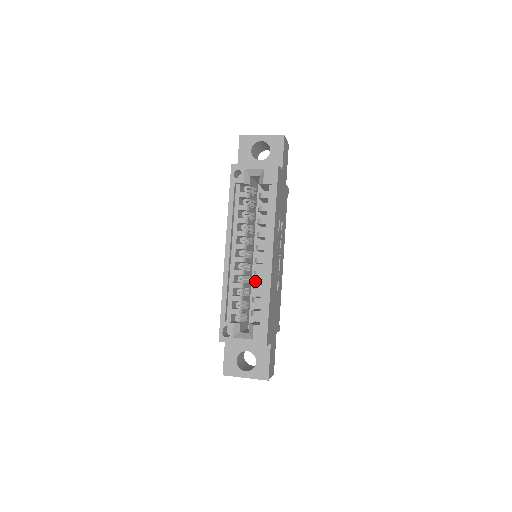
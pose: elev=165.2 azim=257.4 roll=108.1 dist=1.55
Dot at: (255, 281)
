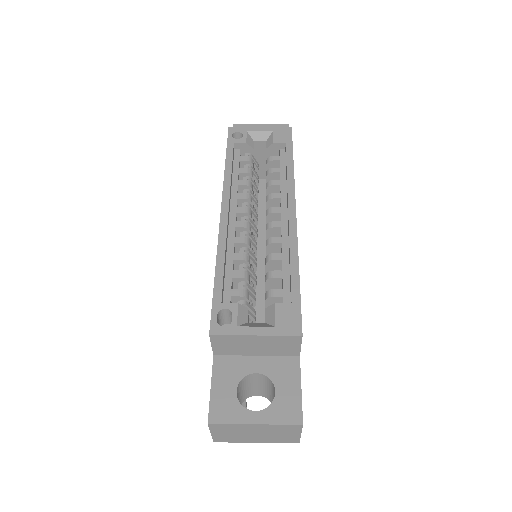
Dot at: (257, 284)
